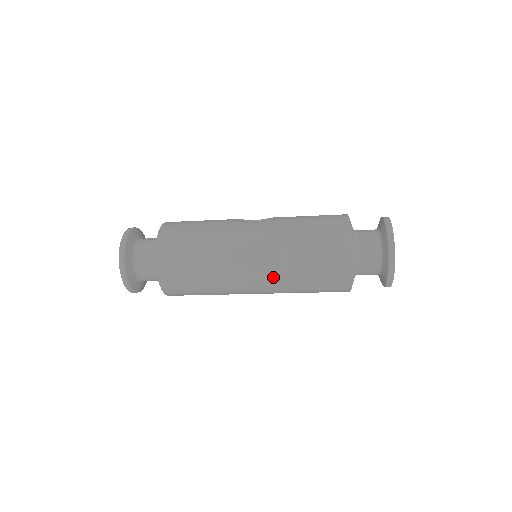
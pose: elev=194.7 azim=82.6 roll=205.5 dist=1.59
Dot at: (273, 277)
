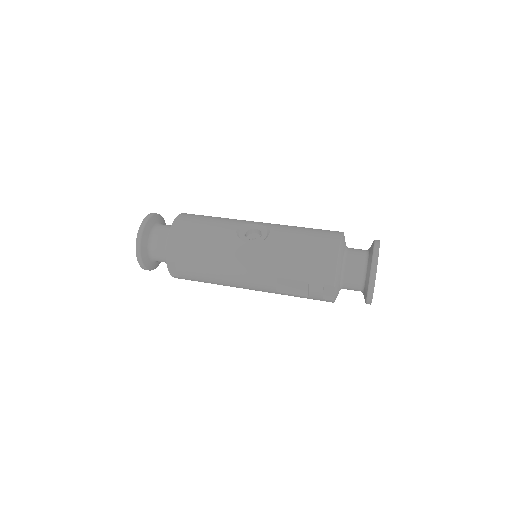
Dot at: (266, 291)
